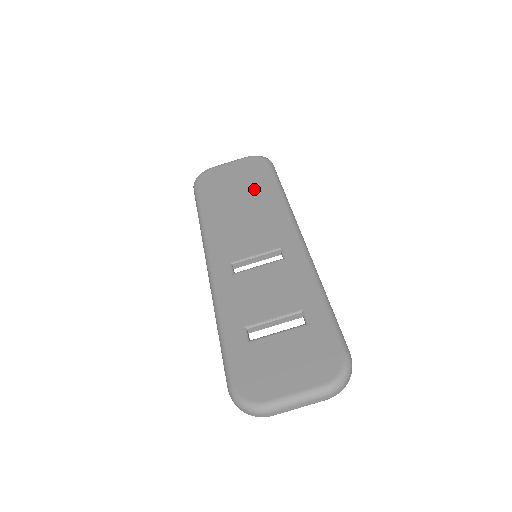
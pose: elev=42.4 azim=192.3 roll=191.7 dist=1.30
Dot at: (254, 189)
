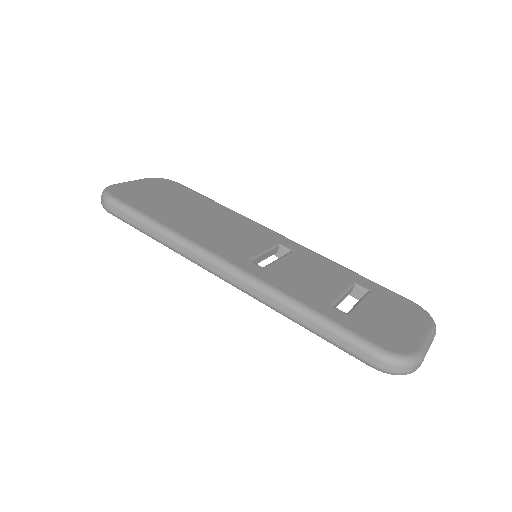
Dot at: (193, 202)
